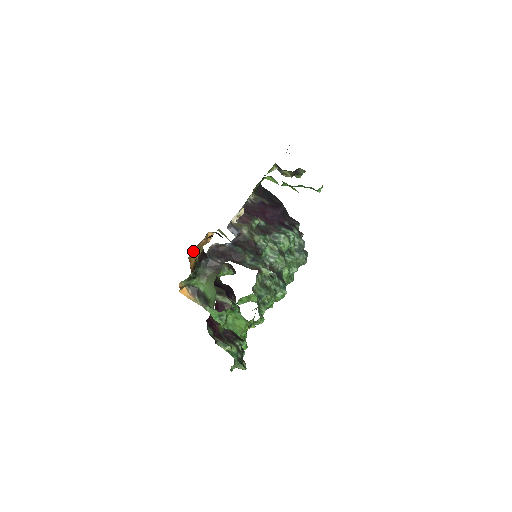
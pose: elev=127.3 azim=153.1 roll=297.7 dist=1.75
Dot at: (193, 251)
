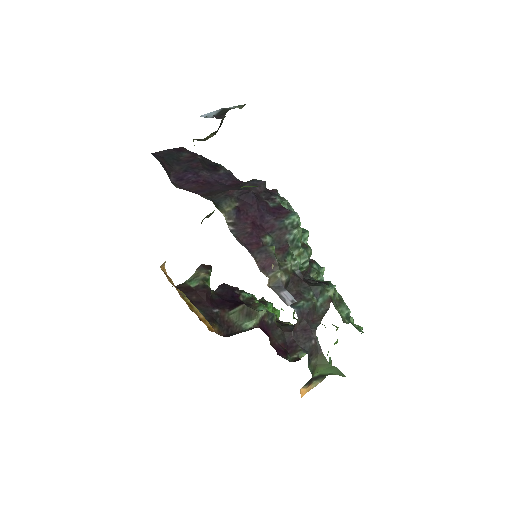
Dot at: occluded
